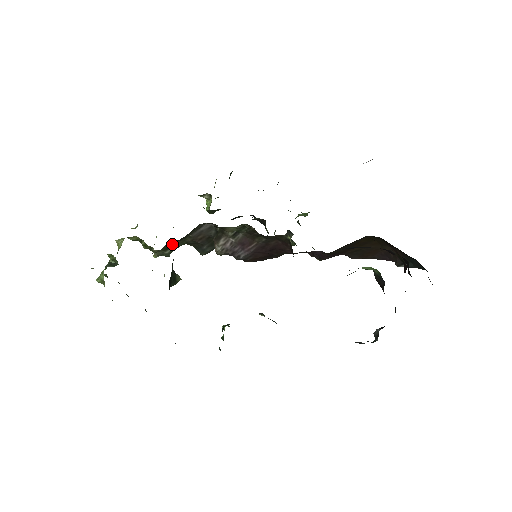
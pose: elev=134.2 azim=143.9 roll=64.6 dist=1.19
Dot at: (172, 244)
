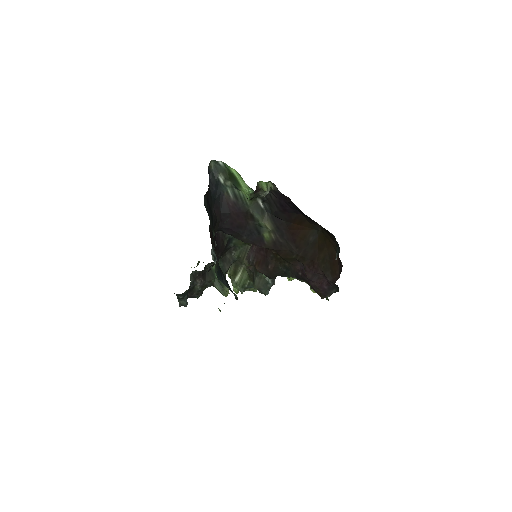
Dot at: (237, 269)
